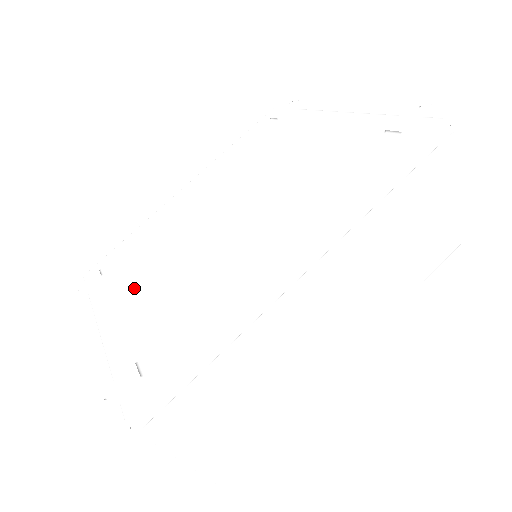
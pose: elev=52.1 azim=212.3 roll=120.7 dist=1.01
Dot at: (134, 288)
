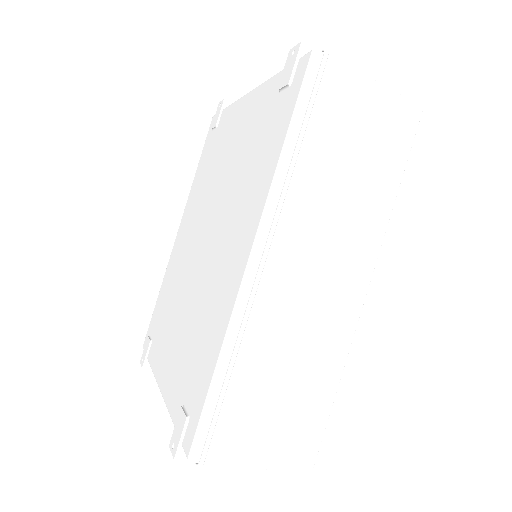
Dot at: (170, 340)
